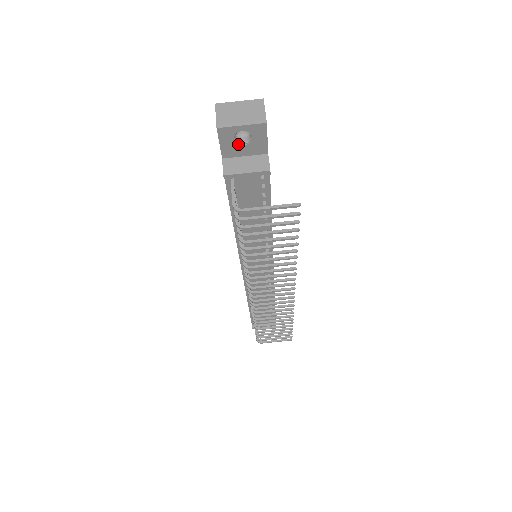
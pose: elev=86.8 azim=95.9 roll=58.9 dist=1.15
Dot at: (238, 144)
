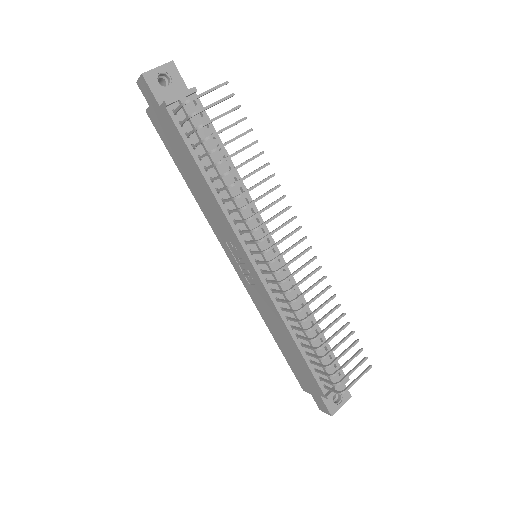
Dot at: (164, 87)
